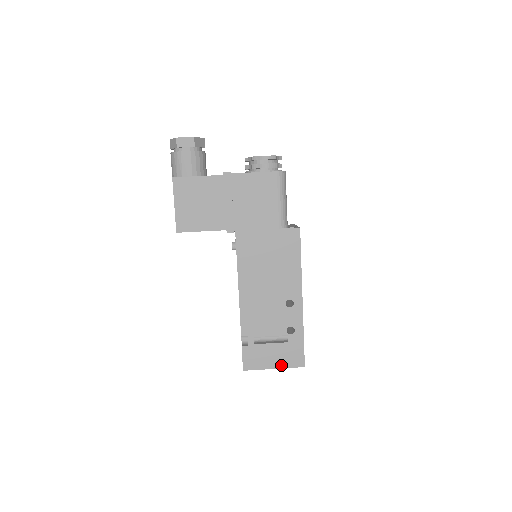
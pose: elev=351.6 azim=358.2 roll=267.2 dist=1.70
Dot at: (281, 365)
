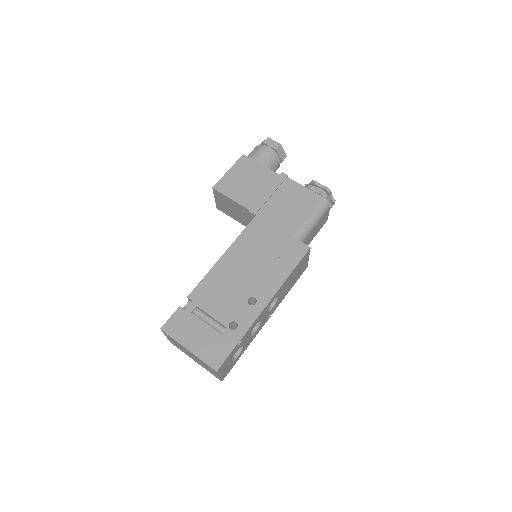
Dot at: (197, 351)
